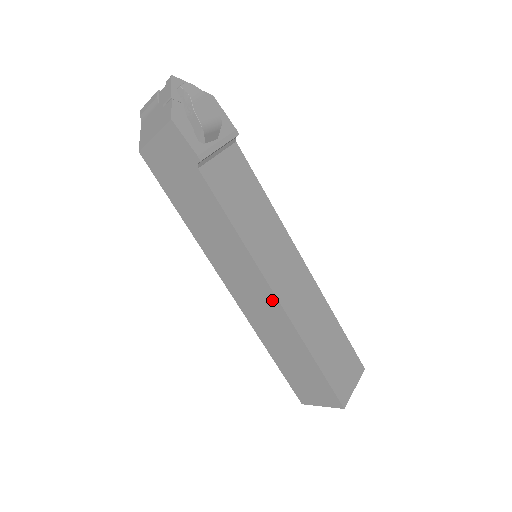
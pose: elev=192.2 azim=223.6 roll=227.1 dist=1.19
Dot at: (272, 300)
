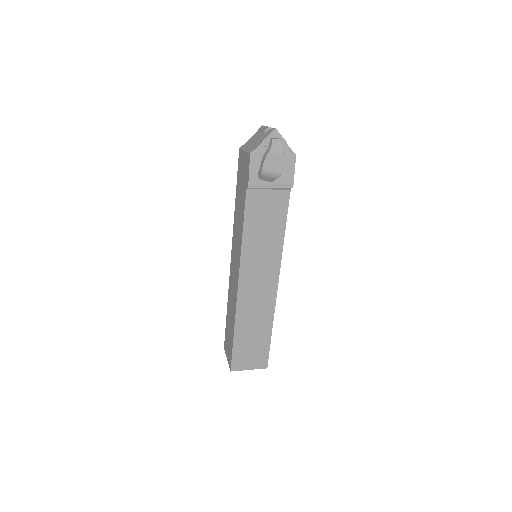
Dot at: (237, 285)
